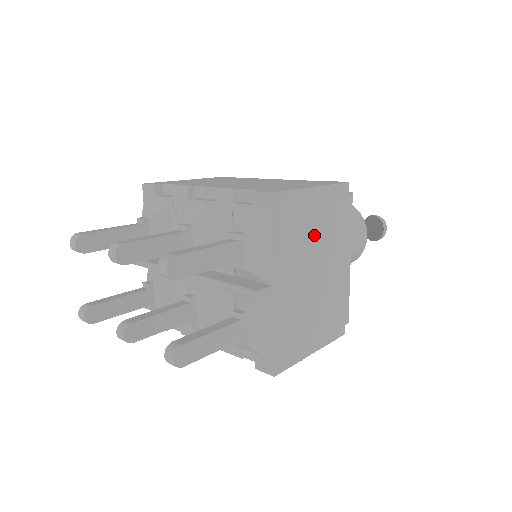
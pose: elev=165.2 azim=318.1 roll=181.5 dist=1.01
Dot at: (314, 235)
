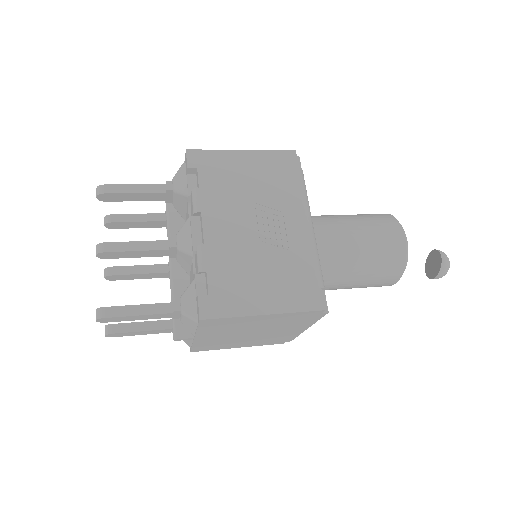
Dot at: (255, 326)
